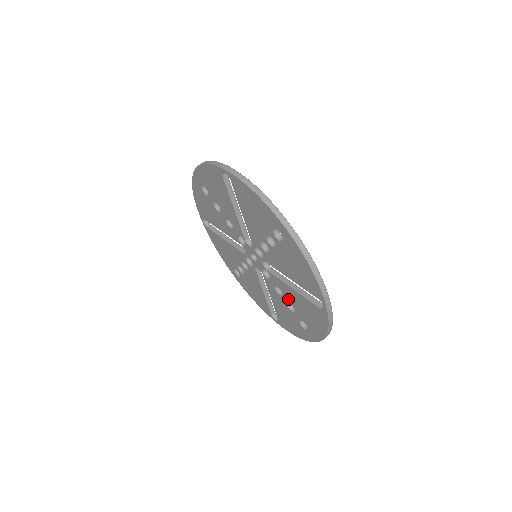
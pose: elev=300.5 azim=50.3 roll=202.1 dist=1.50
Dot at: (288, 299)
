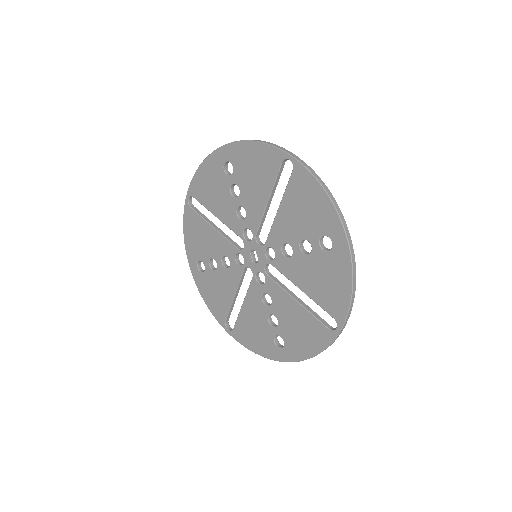
Dot at: (293, 239)
